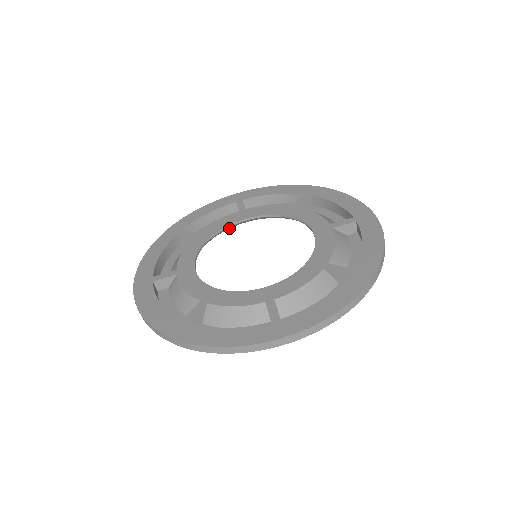
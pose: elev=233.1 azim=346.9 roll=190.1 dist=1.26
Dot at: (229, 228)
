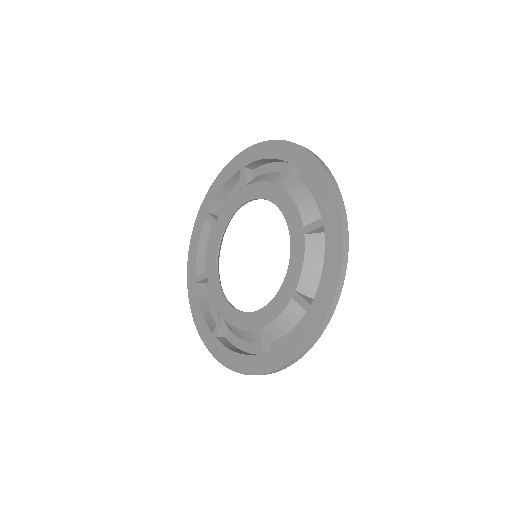
Dot at: occluded
